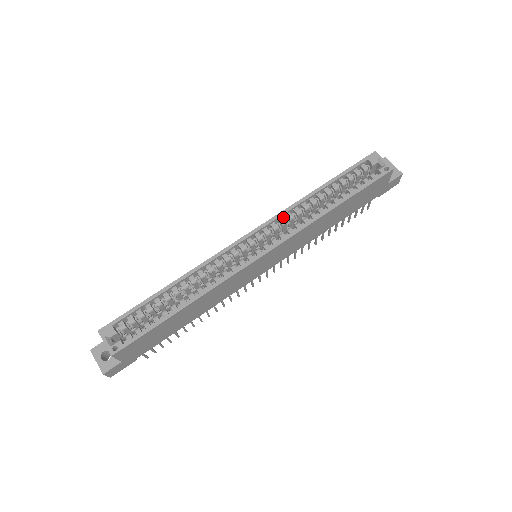
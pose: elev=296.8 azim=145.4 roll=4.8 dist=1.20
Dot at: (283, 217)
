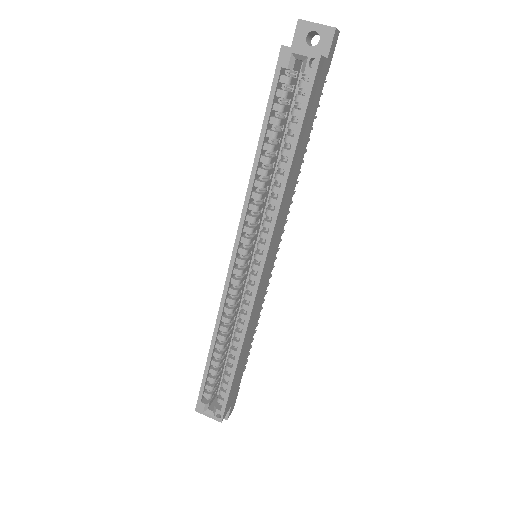
Dot at: (248, 212)
